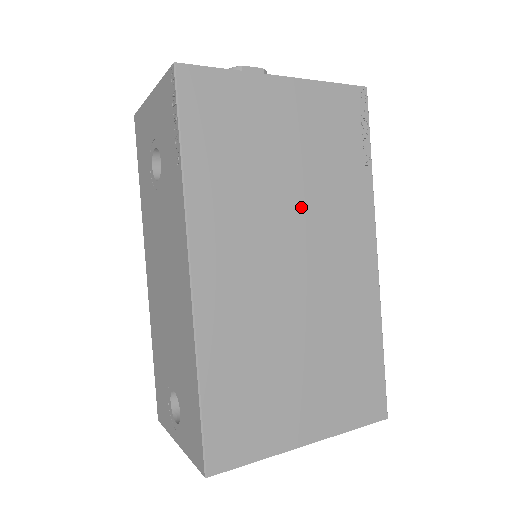
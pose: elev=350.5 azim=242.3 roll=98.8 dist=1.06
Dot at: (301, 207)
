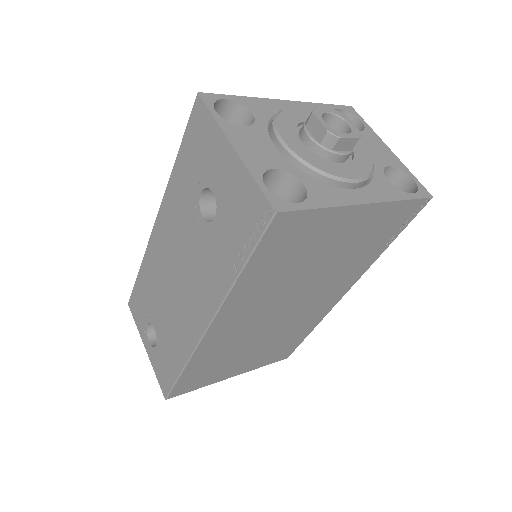
Dot at: (312, 282)
